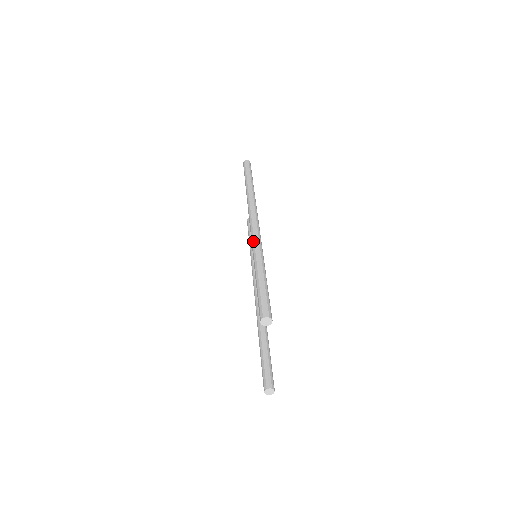
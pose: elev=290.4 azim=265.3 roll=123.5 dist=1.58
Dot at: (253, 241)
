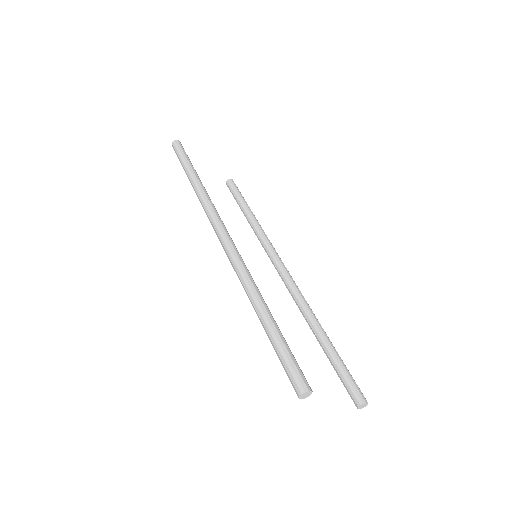
Dot at: (237, 275)
